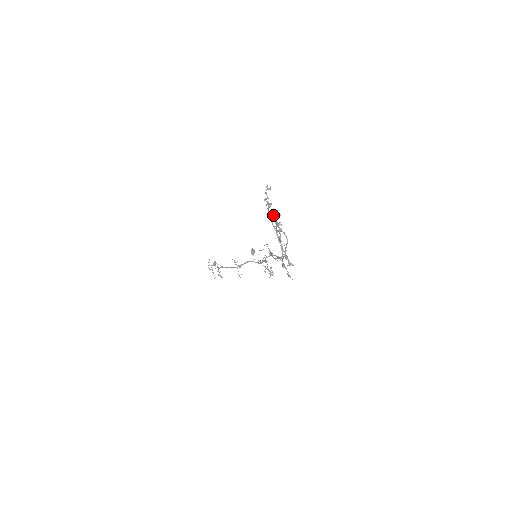
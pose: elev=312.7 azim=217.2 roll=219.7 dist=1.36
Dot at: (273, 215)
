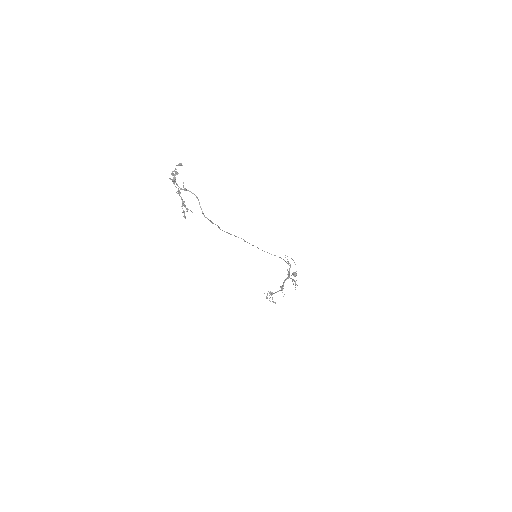
Dot at: (173, 177)
